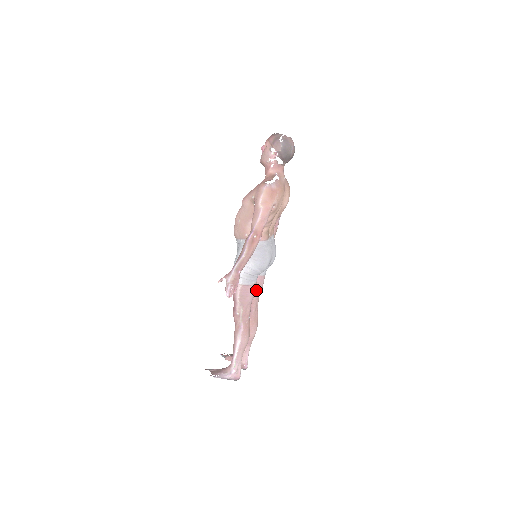
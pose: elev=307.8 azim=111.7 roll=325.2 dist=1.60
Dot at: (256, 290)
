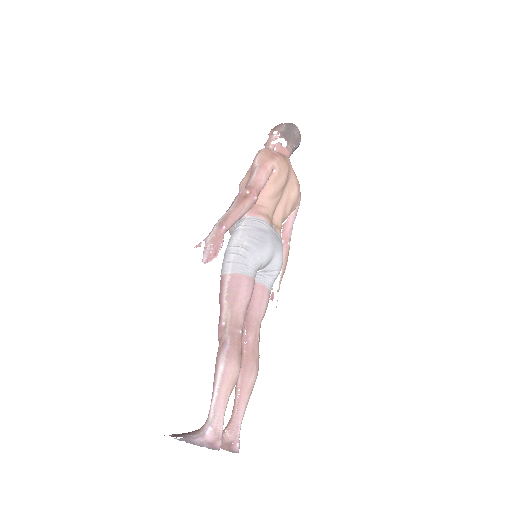
Dot at: (255, 306)
